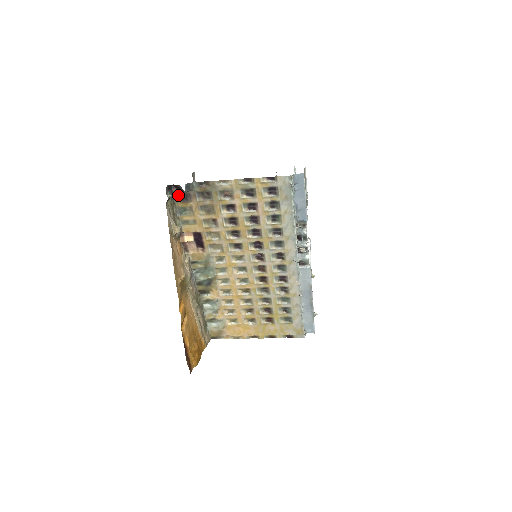
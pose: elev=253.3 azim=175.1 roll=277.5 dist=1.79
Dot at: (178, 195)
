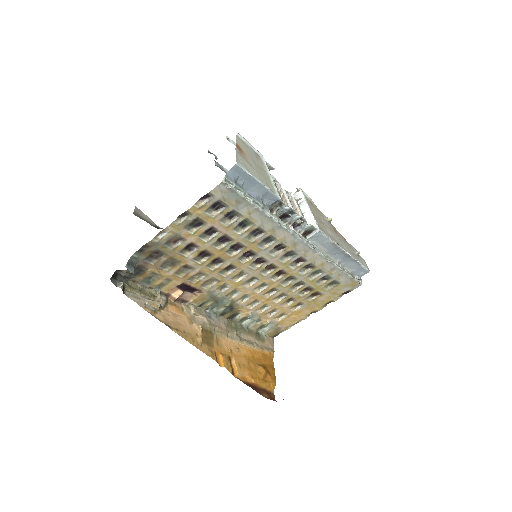
Dot at: (130, 274)
